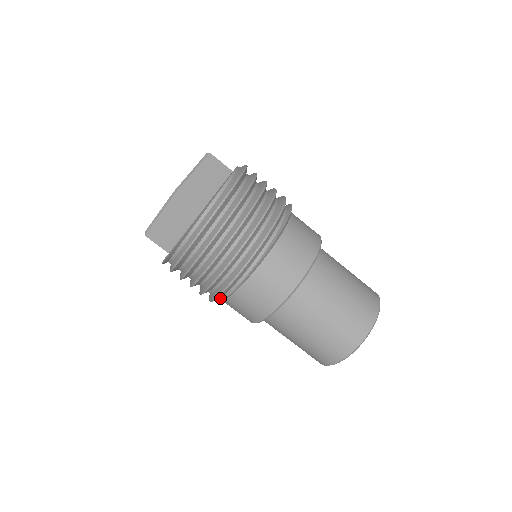
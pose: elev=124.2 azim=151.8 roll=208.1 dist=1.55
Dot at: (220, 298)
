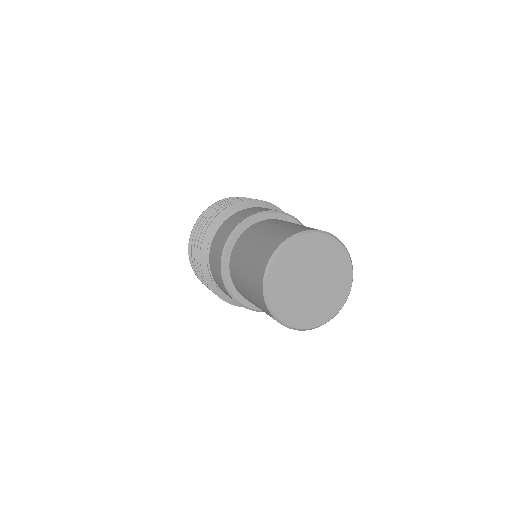
Dot at: (209, 271)
